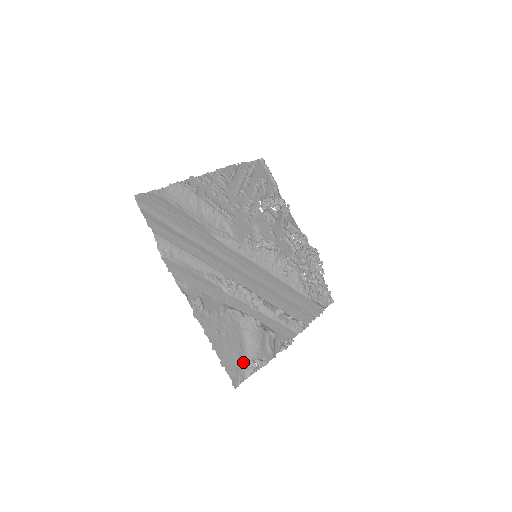
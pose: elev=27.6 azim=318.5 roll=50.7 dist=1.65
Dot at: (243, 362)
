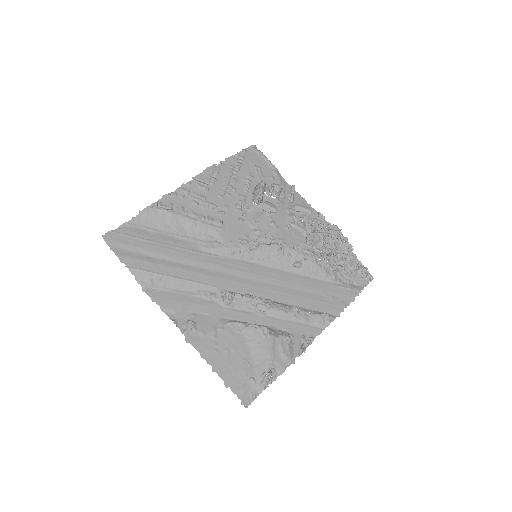
Dot at: (252, 377)
